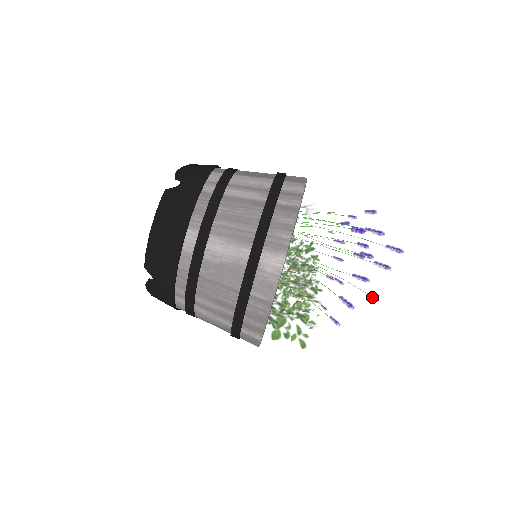
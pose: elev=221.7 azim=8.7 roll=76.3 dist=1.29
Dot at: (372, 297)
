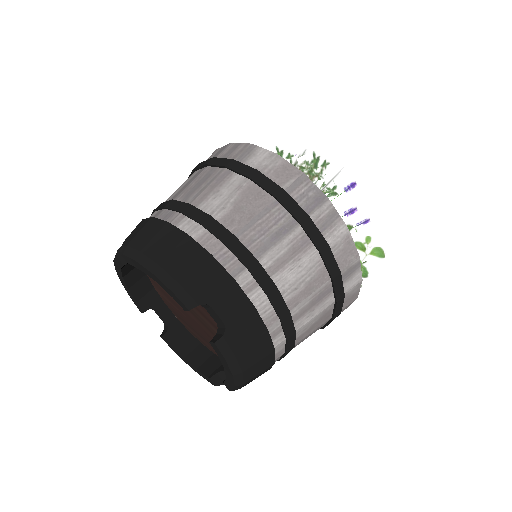
Dot at: (350, 187)
